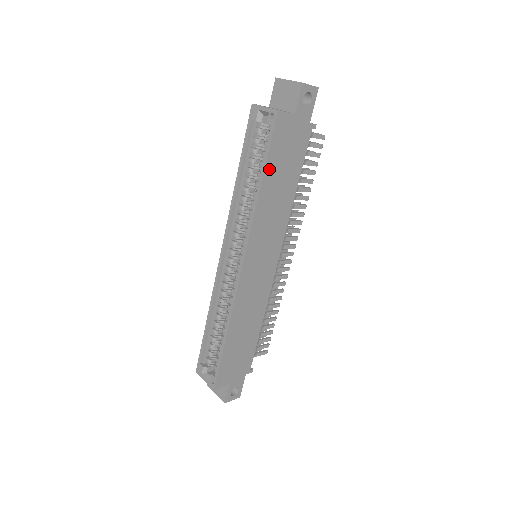
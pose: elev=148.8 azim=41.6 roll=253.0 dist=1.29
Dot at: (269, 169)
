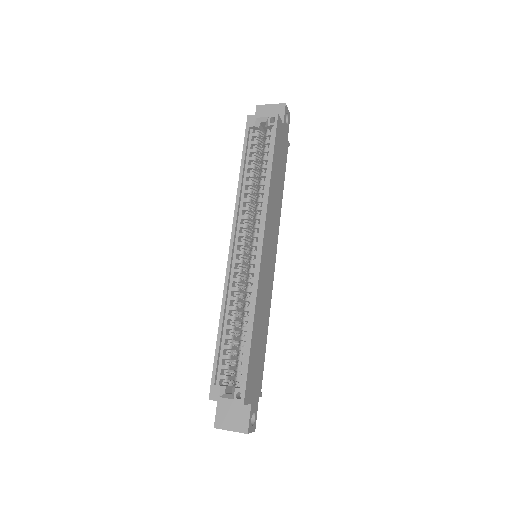
Dot at: (274, 161)
